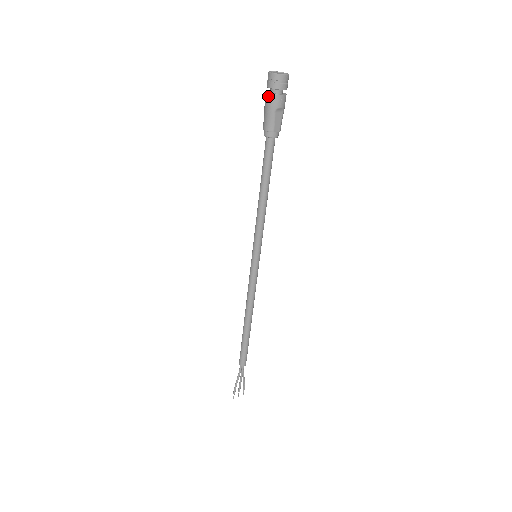
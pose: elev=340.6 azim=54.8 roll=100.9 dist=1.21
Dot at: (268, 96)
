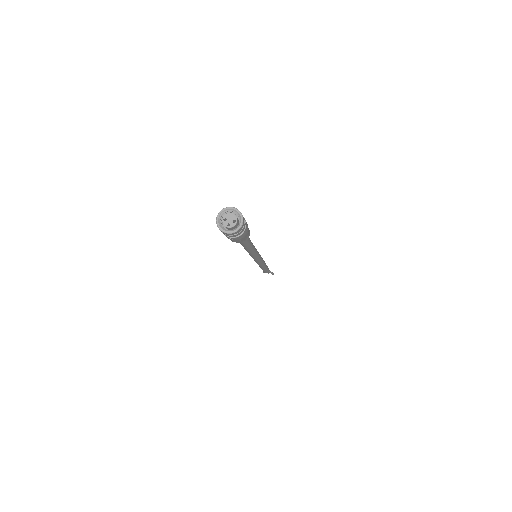
Dot at: occluded
